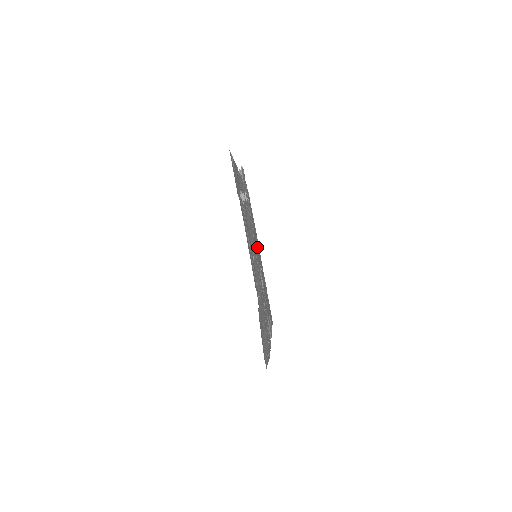
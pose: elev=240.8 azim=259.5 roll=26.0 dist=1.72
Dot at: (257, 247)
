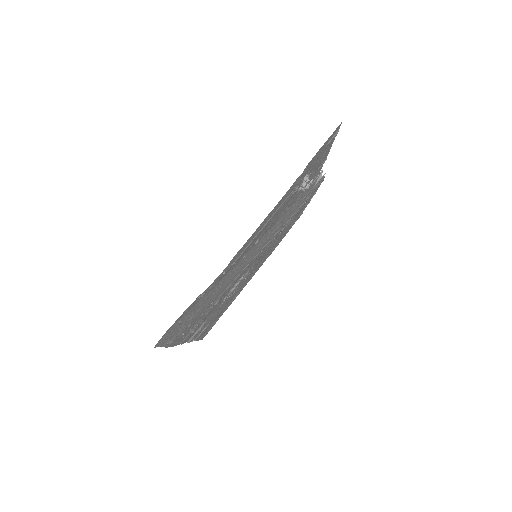
Dot at: (262, 259)
